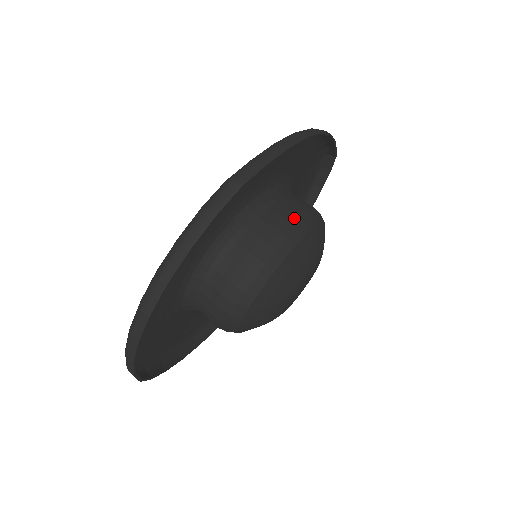
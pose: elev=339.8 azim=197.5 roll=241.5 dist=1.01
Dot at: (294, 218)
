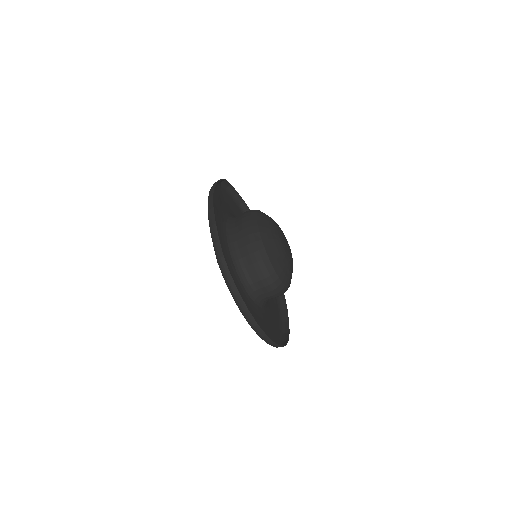
Dot at: (248, 231)
